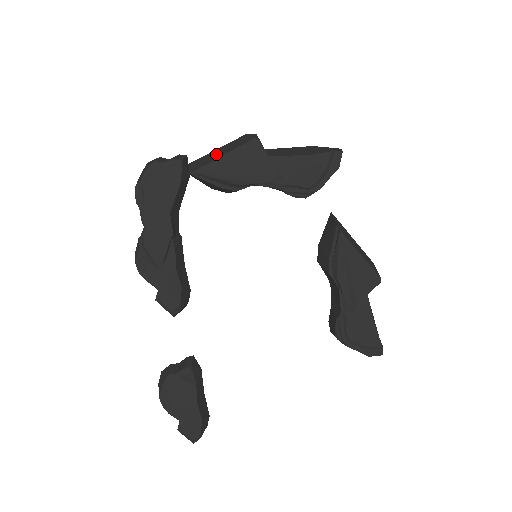
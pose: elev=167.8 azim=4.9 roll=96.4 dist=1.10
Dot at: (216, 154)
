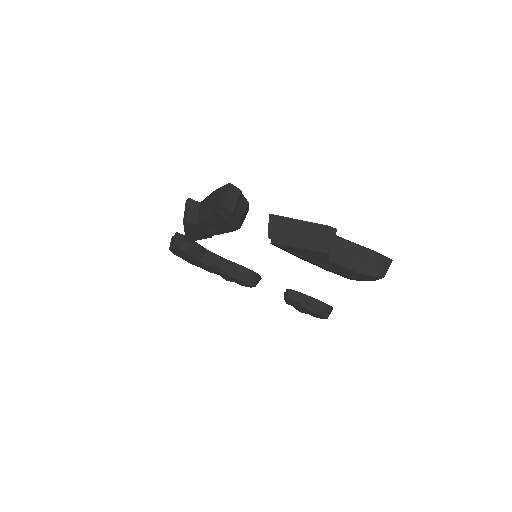
Dot at: occluded
